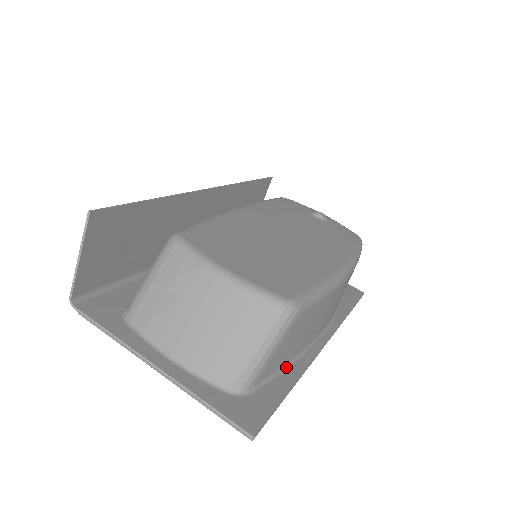
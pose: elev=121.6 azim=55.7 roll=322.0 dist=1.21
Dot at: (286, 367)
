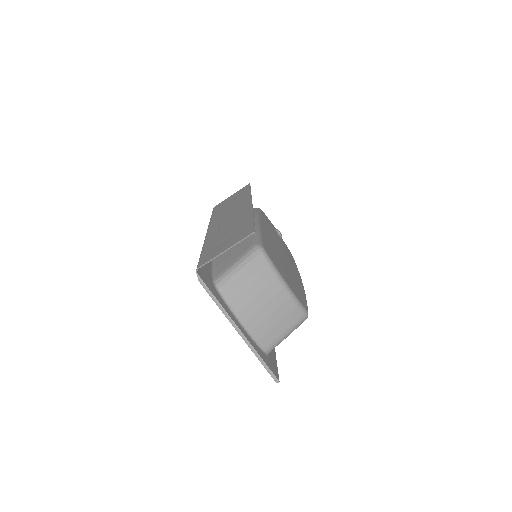
Dot at: occluded
